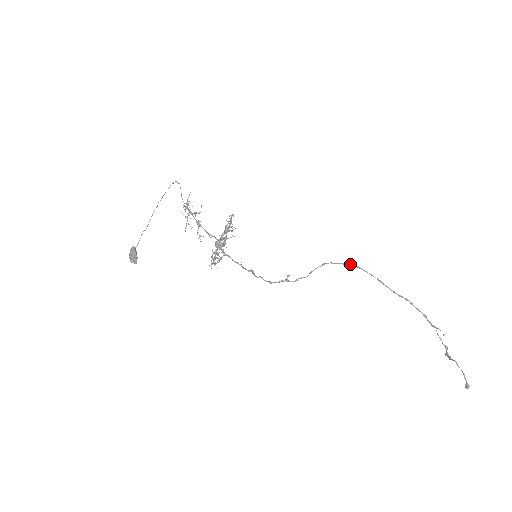
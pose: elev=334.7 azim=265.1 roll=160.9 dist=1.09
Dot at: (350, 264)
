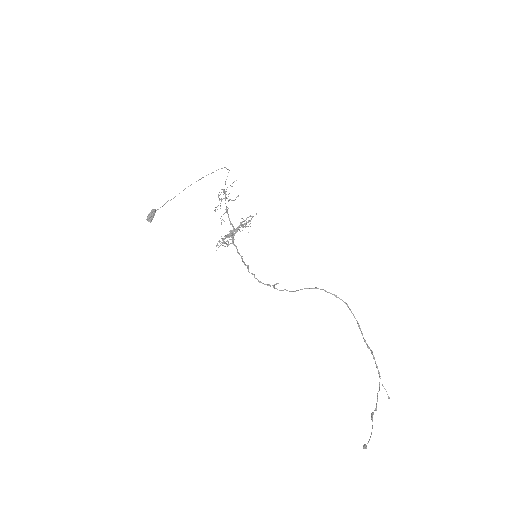
Dot at: (341, 299)
